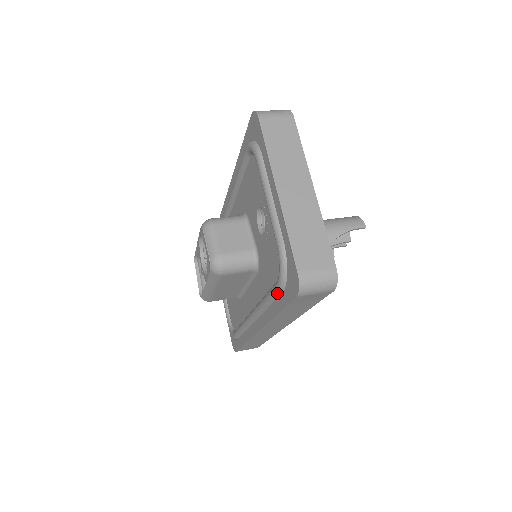
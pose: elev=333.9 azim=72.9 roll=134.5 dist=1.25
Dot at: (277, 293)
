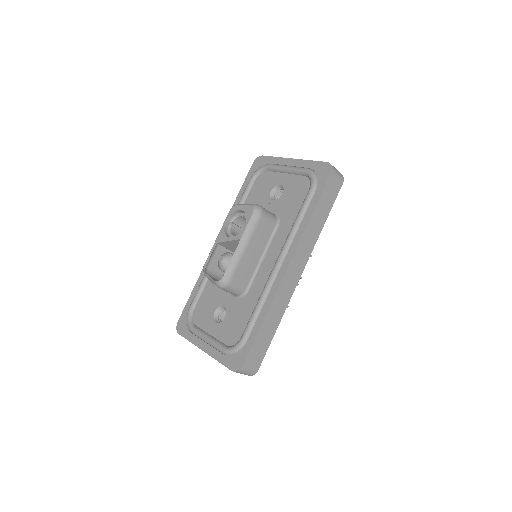
Dot at: (311, 195)
